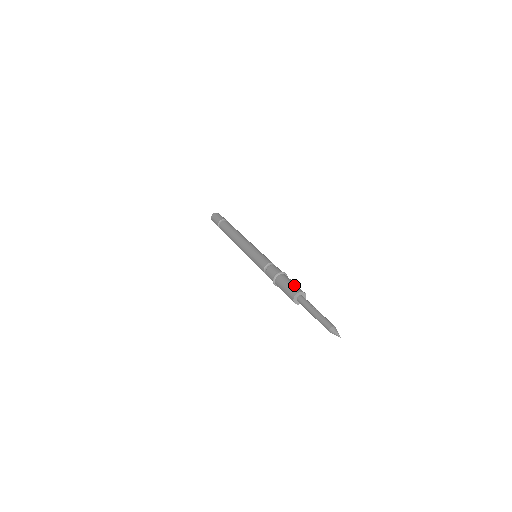
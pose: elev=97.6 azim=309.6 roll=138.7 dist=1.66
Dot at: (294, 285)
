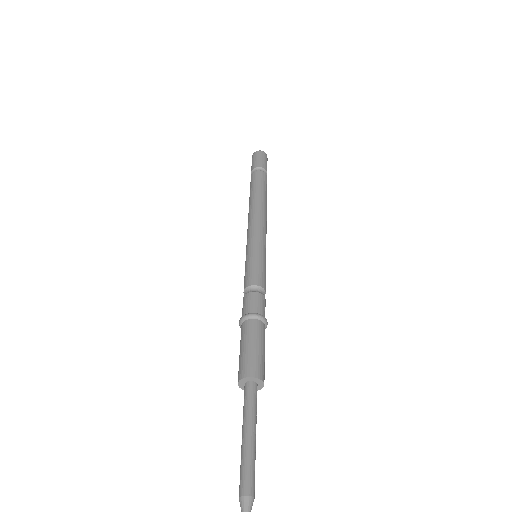
Dot at: (260, 357)
